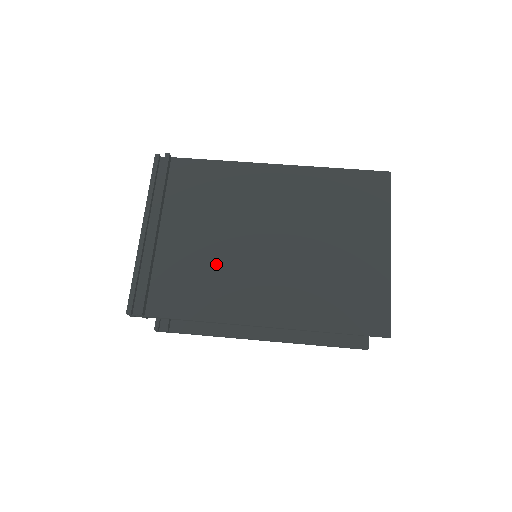
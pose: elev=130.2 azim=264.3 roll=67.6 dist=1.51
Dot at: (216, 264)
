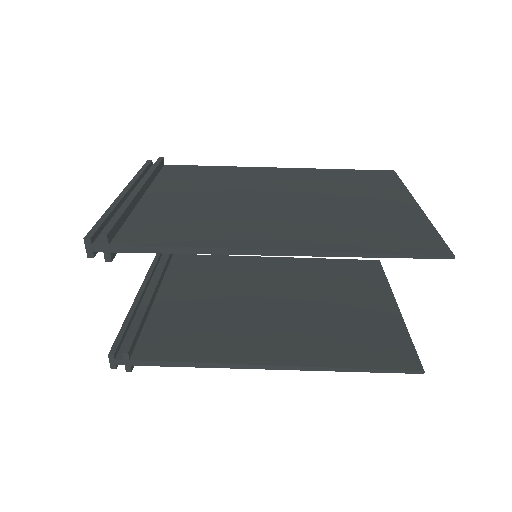
Dot at: (211, 213)
